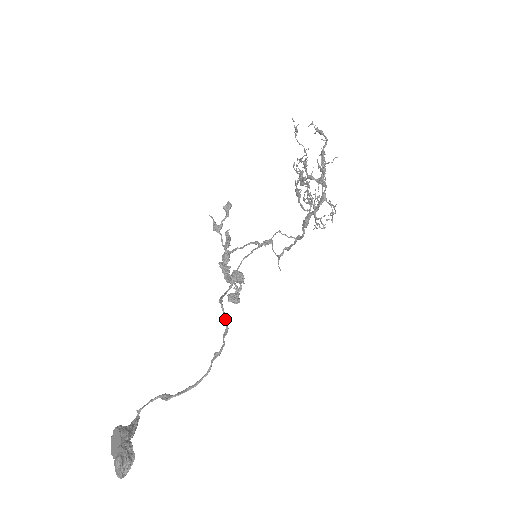
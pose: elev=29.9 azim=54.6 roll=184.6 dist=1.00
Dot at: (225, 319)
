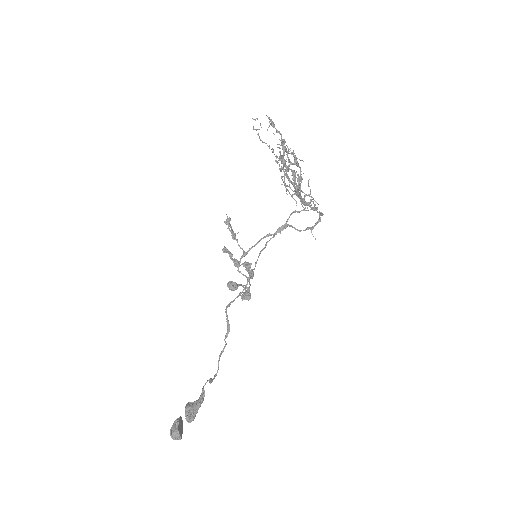
Dot at: (227, 323)
